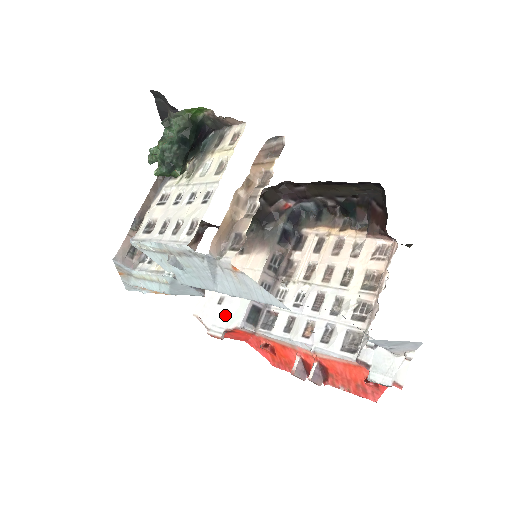
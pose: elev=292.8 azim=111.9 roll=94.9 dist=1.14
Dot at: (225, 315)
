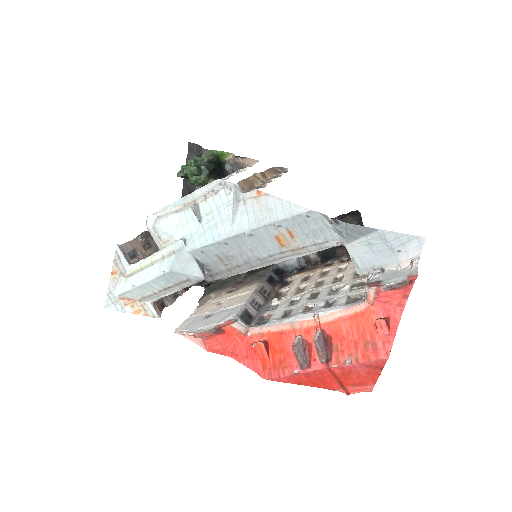
Dot at: (215, 319)
